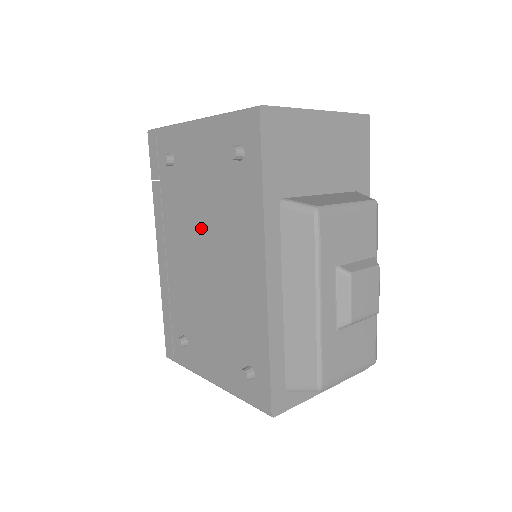
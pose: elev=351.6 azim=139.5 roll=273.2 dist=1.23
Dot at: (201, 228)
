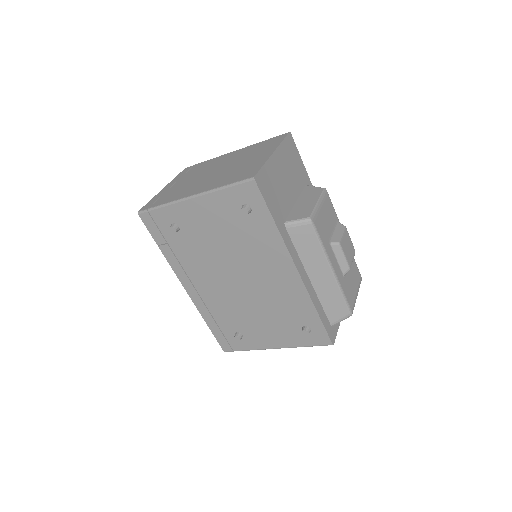
Dot at: (227, 262)
